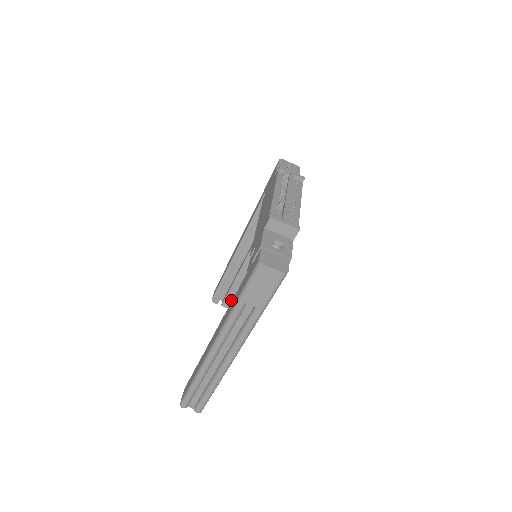
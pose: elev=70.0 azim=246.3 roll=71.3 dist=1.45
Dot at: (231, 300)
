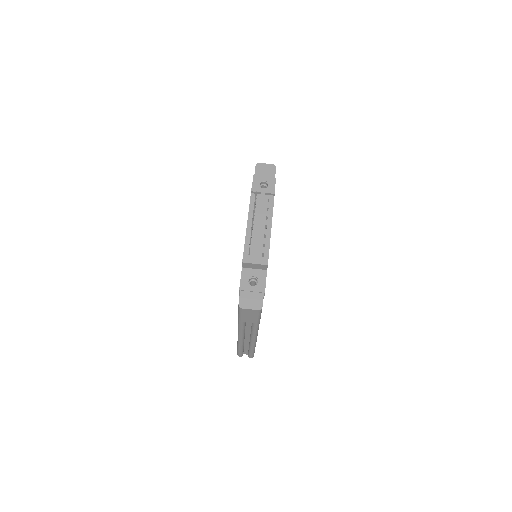
Dot at: occluded
